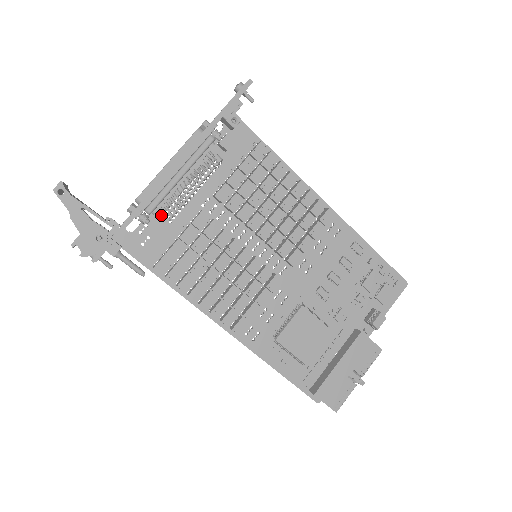
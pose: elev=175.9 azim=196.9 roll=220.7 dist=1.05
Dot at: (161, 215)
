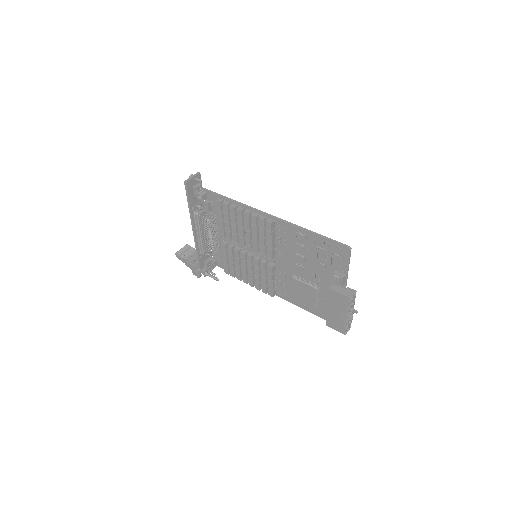
Dot at: (215, 247)
